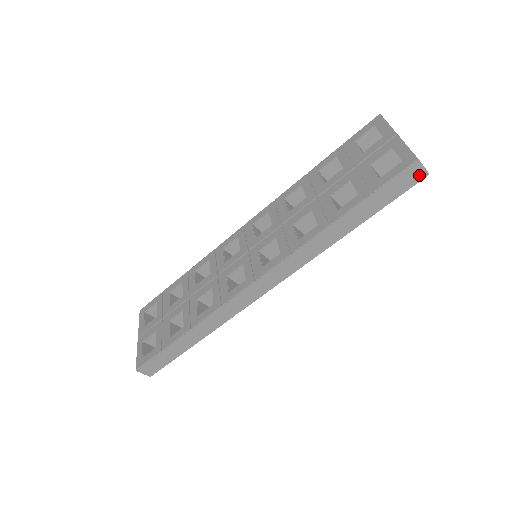
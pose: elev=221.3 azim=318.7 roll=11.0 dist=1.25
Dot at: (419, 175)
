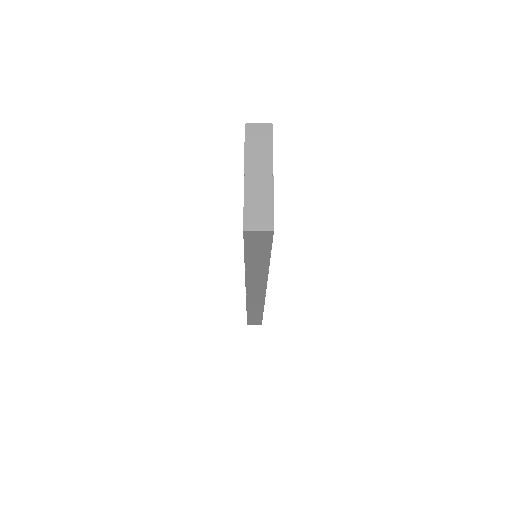
Dot at: (264, 235)
